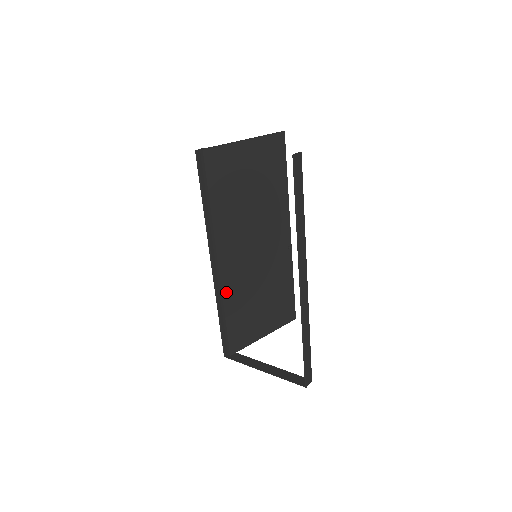
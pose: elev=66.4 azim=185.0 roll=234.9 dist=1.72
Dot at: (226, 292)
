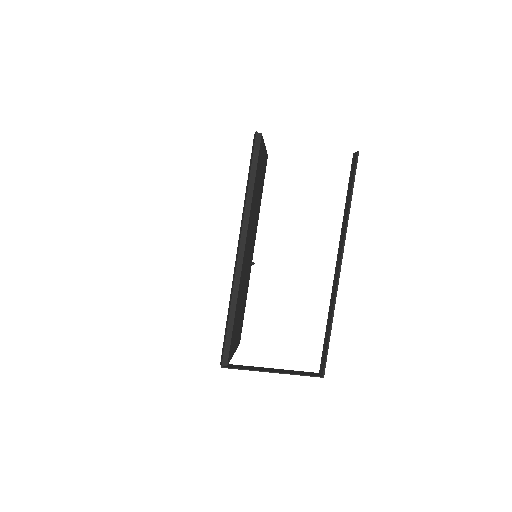
Dot at: (239, 286)
